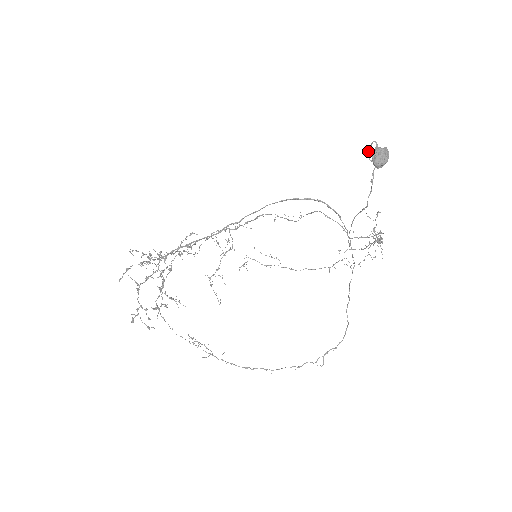
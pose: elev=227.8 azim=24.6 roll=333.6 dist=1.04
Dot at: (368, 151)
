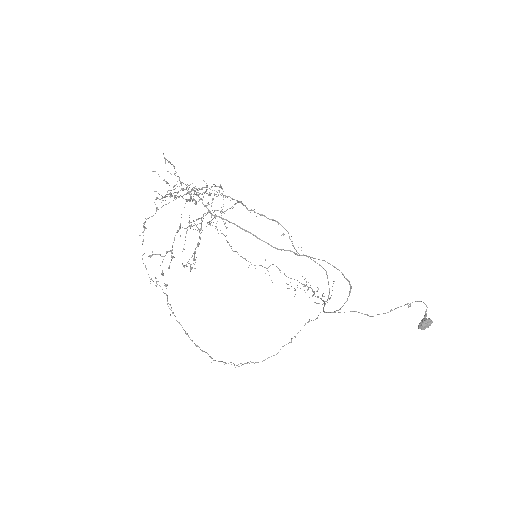
Dot at: occluded
